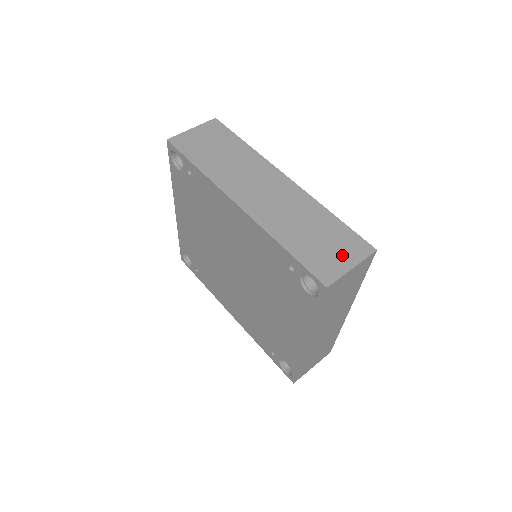
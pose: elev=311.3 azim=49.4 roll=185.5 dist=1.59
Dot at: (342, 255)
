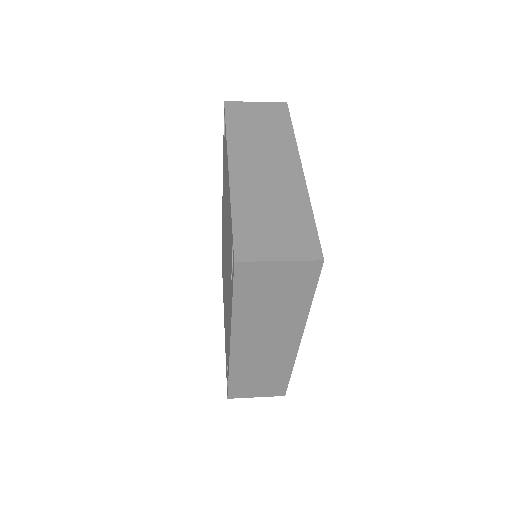
Dot at: occluded
